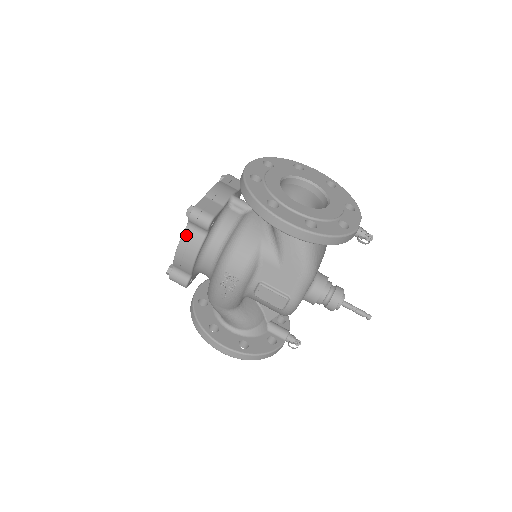
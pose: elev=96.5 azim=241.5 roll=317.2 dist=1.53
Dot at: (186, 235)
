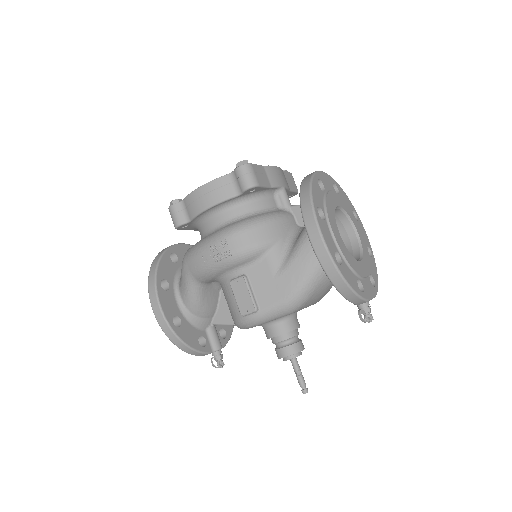
Dot at: (221, 181)
